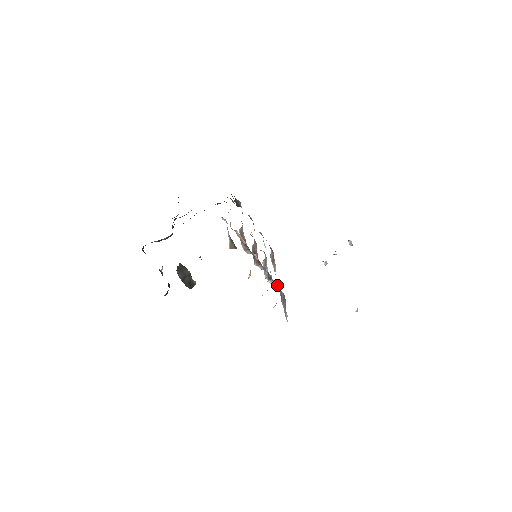
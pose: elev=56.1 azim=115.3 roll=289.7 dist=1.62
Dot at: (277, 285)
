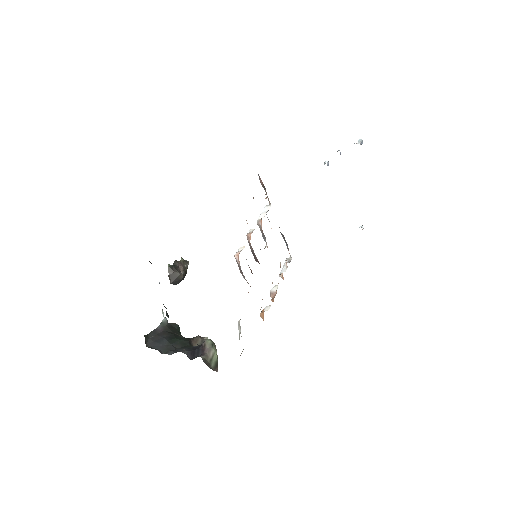
Dot at: occluded
